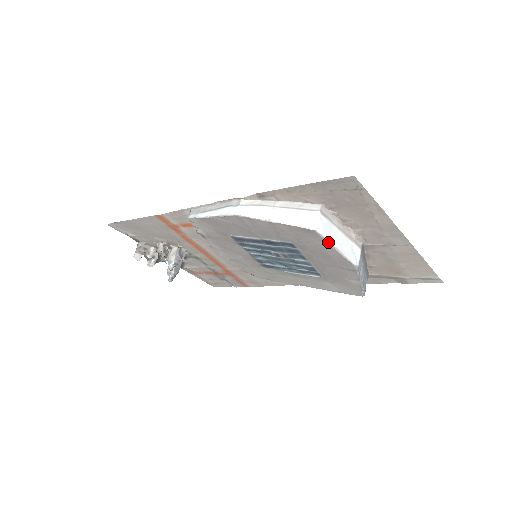
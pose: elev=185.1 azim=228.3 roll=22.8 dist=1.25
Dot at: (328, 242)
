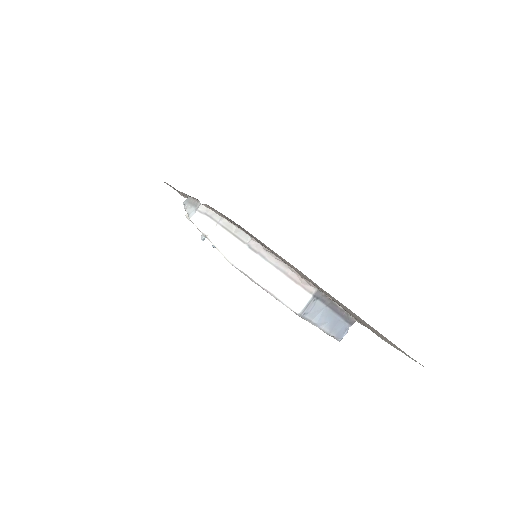
Dot at: (252, 280)
